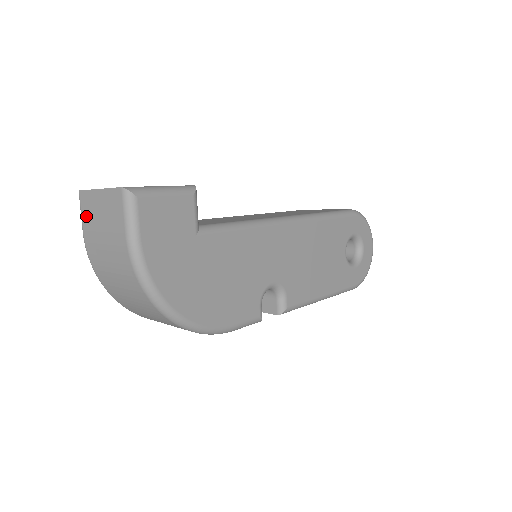
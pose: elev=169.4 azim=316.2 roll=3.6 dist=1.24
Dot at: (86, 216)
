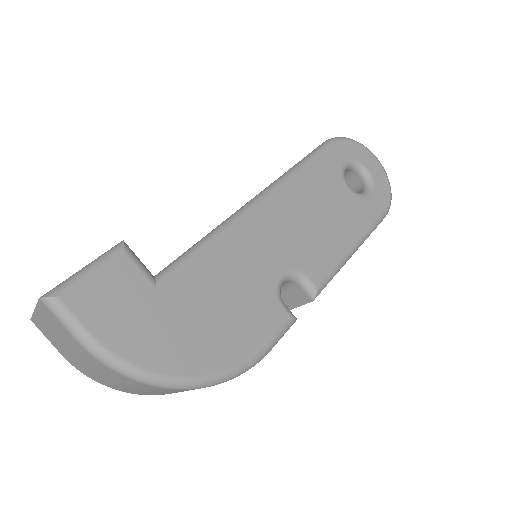
Dot at: (50, 340)
